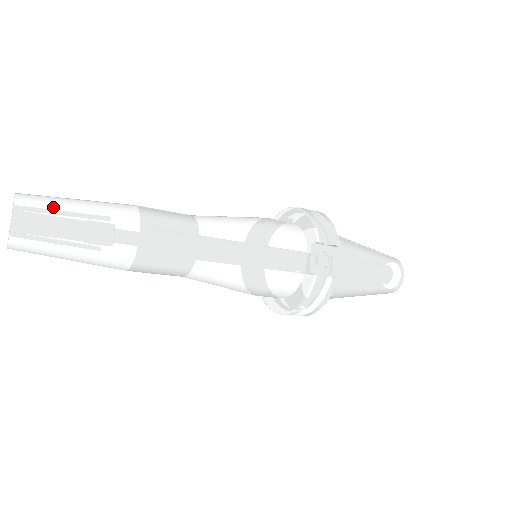
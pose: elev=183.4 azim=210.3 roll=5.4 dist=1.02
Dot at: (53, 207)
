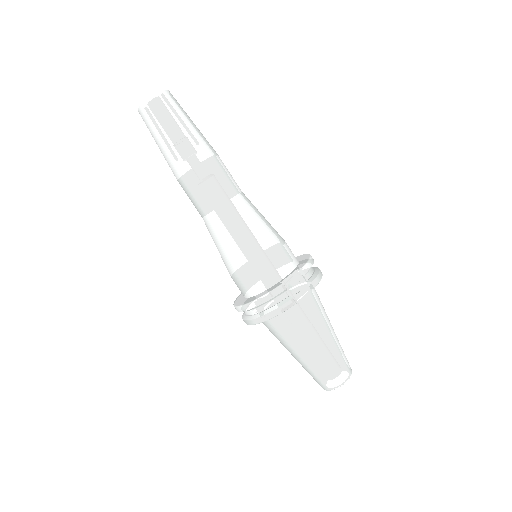
Dot at: (179, 109)
